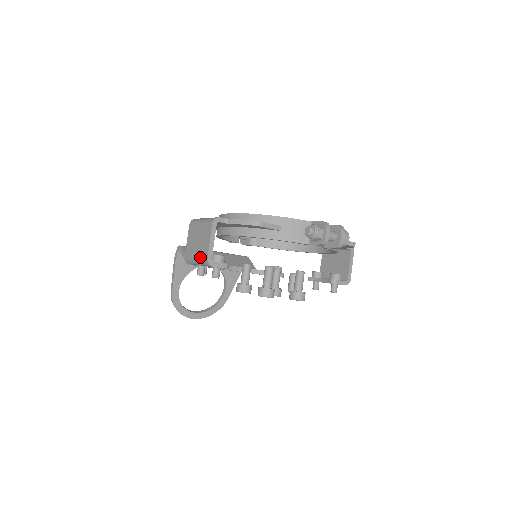
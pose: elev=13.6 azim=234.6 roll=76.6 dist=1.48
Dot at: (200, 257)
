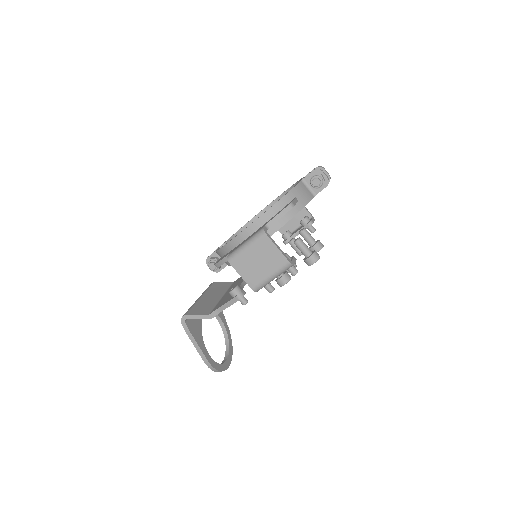
Dot at: (277, 269)
